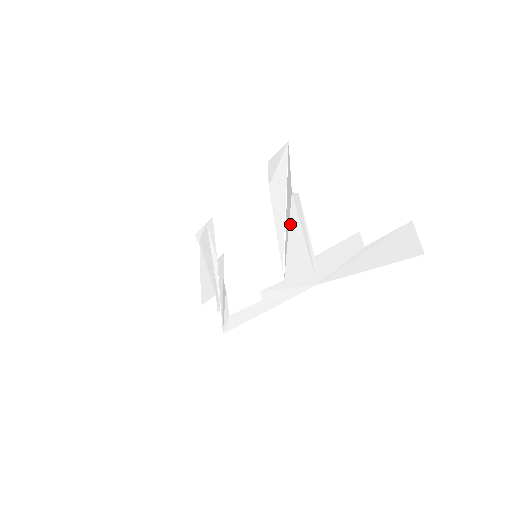
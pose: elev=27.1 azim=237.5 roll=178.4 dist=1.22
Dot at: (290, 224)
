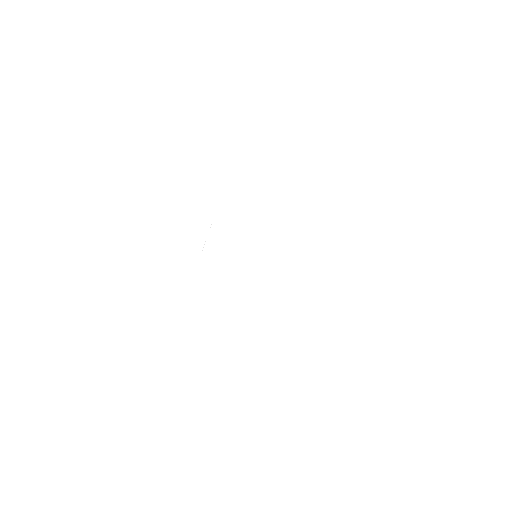
Dot at: (298, 270)
